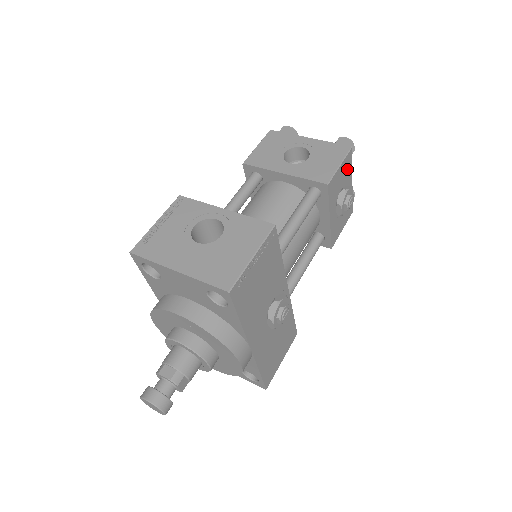
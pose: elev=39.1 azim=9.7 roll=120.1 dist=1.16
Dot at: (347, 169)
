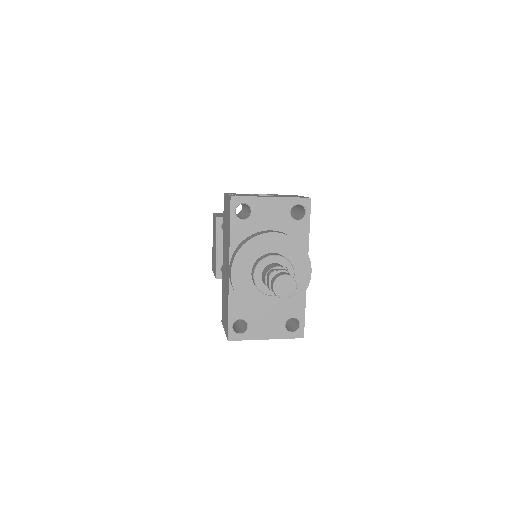
Dot at: occluded
